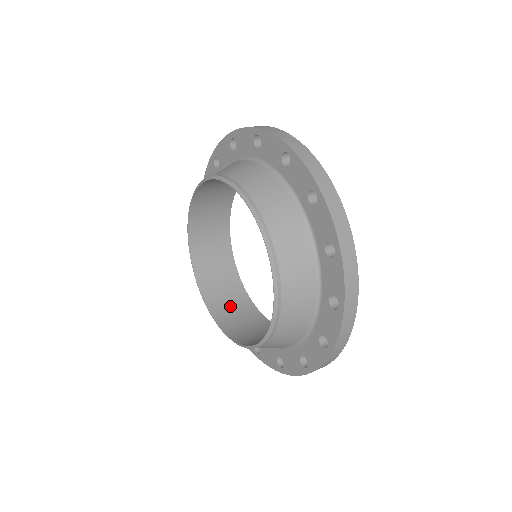
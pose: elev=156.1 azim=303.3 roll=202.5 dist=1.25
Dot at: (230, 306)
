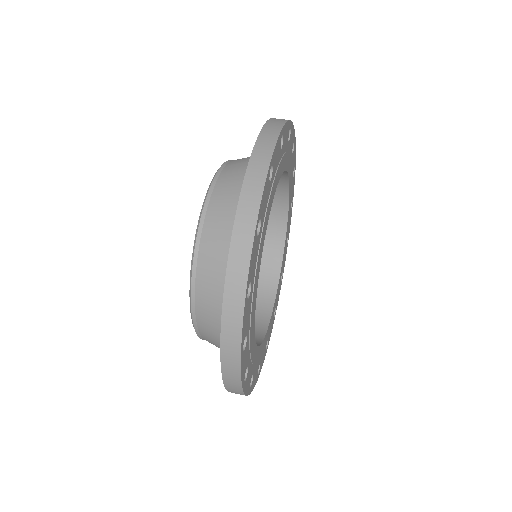
Dot at: occluded
